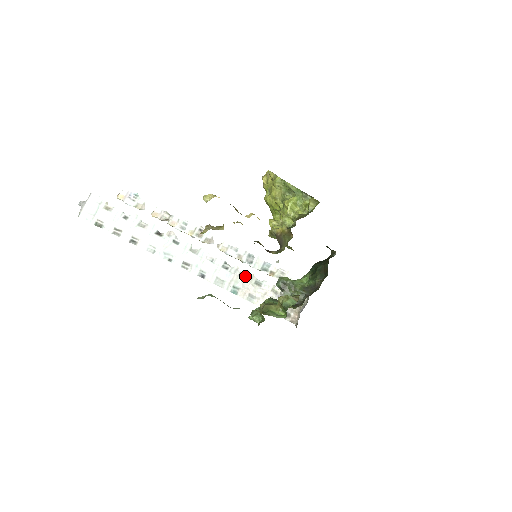
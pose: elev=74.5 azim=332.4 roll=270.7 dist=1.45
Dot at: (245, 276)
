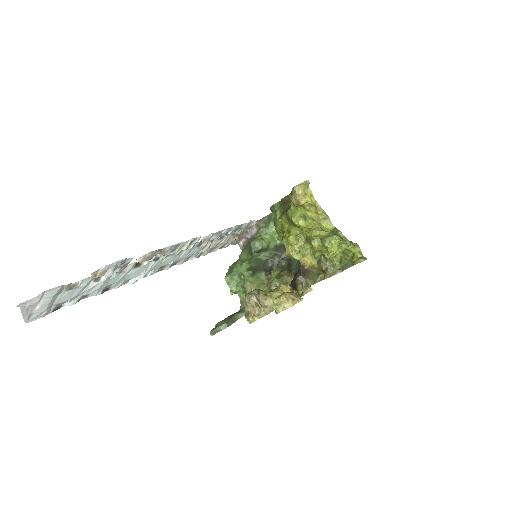
Dot at: (214, 240)
